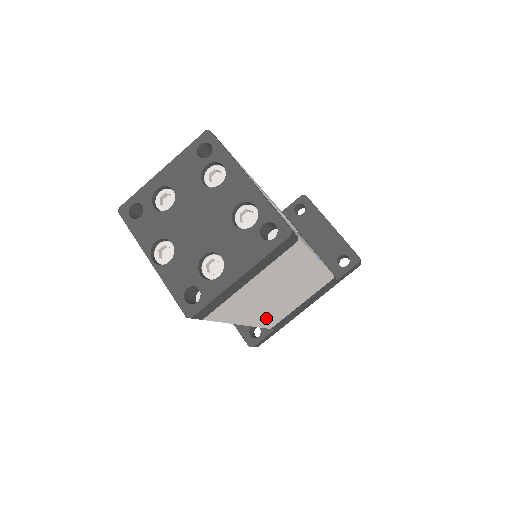
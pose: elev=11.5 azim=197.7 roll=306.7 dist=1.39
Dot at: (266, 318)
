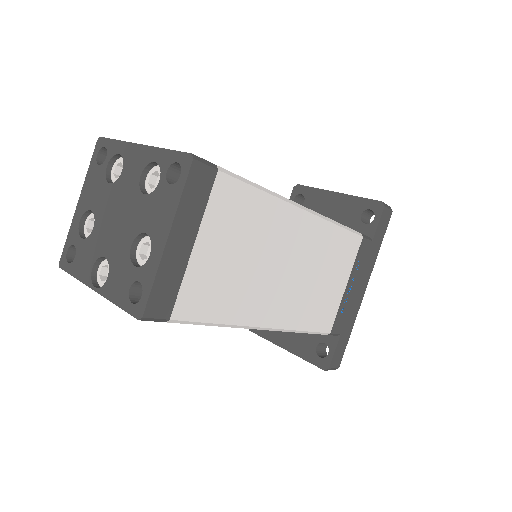
Dot at: (301, 314)
